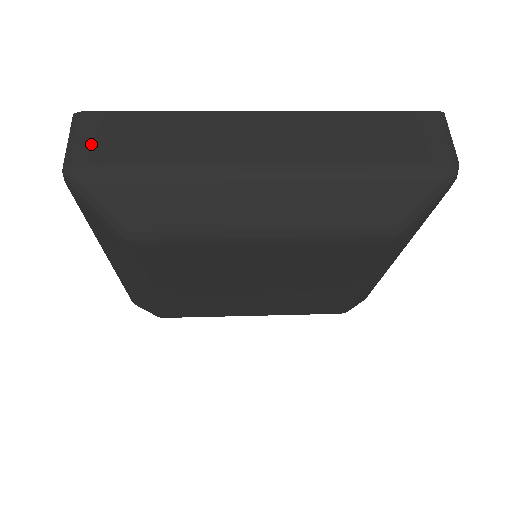
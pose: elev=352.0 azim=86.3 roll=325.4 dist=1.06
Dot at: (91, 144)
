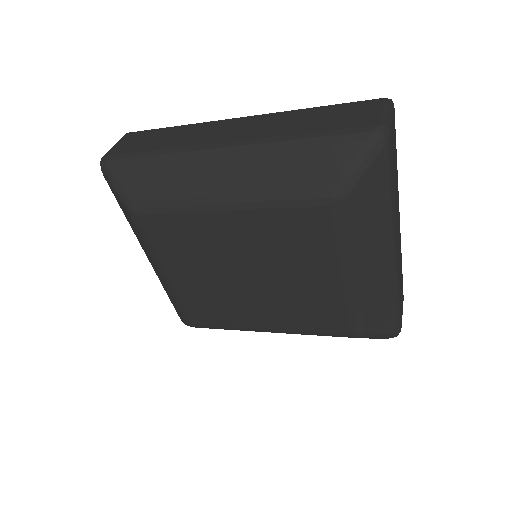
Dot at: (122, 146)
